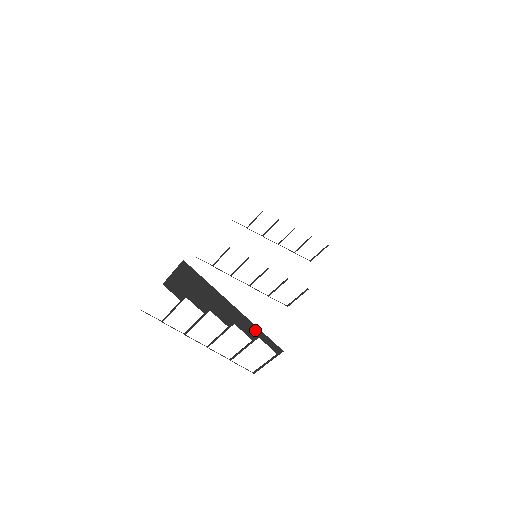
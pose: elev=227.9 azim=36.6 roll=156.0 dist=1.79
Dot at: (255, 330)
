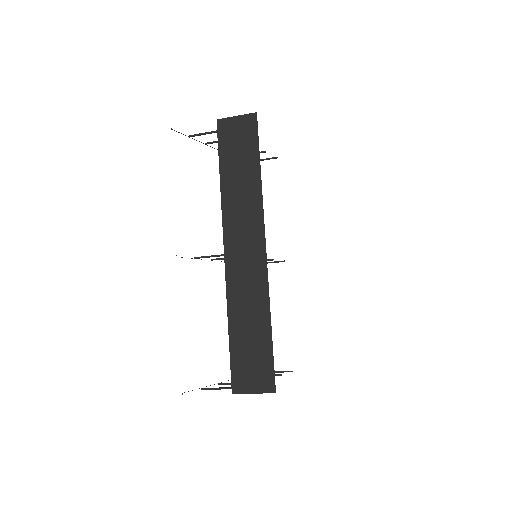
Dot at: occluded
